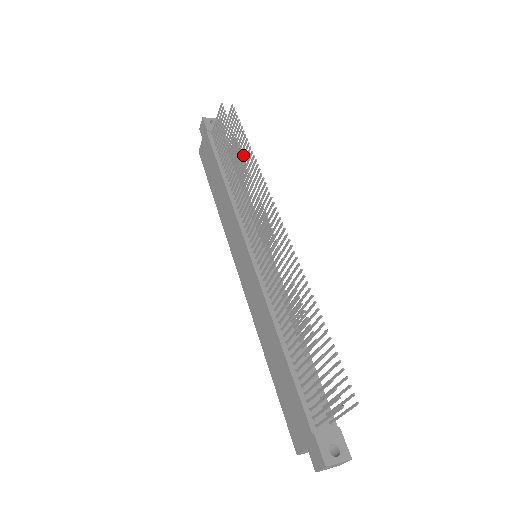
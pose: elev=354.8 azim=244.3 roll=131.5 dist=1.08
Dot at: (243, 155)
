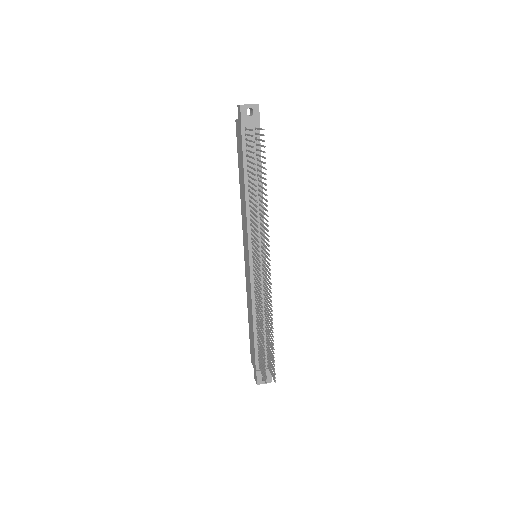
Dot at: (257, 202)
